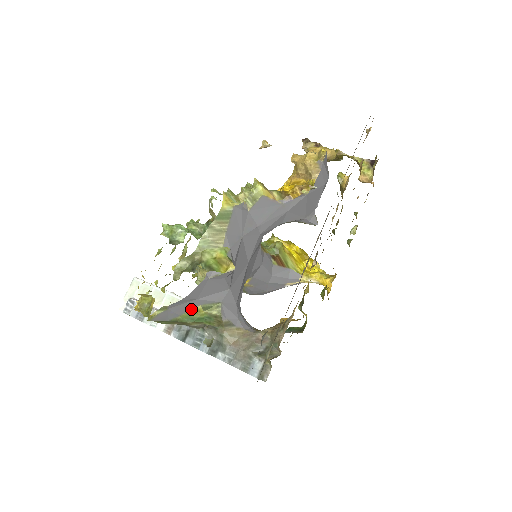
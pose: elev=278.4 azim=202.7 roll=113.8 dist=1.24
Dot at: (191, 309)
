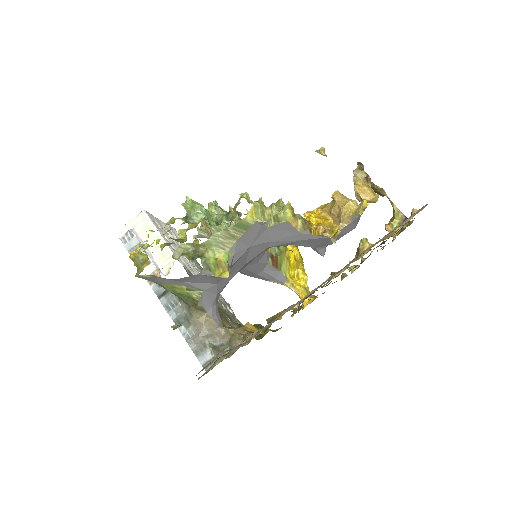
Dot at: (176, 284)
